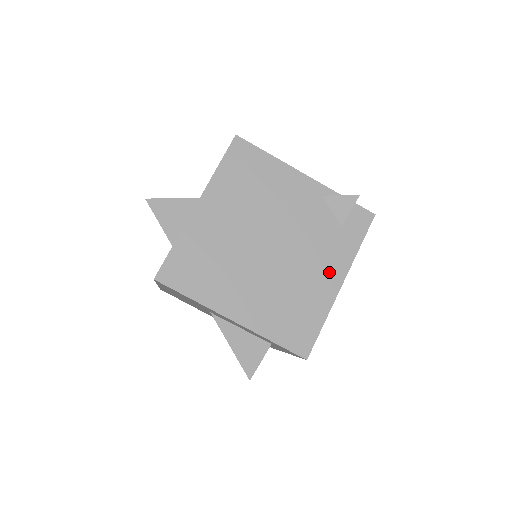
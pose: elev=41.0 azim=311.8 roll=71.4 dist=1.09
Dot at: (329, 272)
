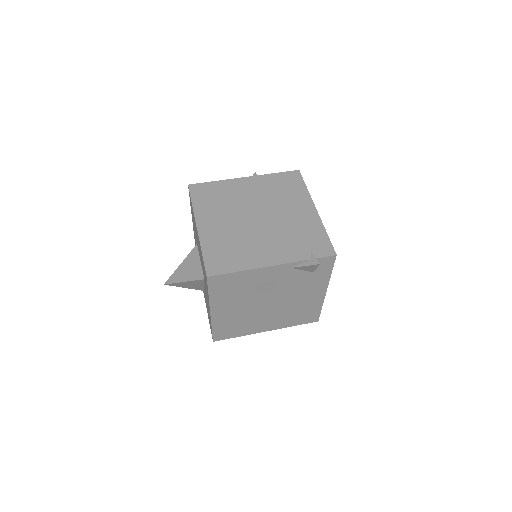
Dot at: (315, 292)
